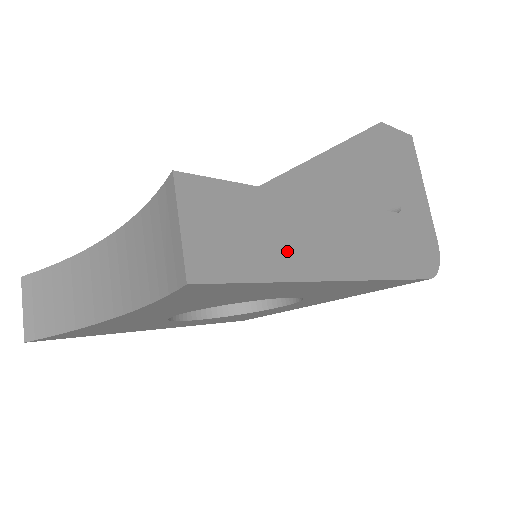
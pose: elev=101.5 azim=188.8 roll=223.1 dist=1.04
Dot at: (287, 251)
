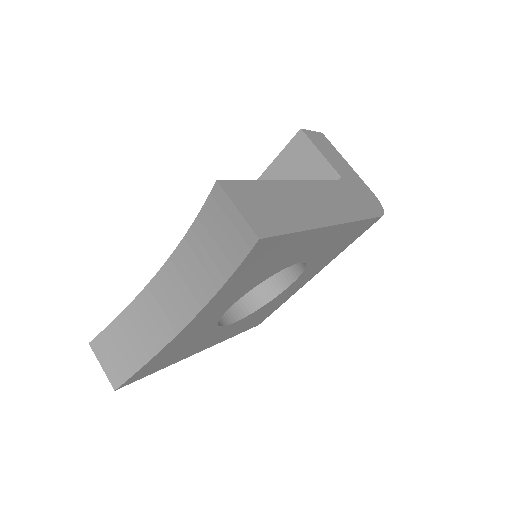
Dot at: (296, 213)
